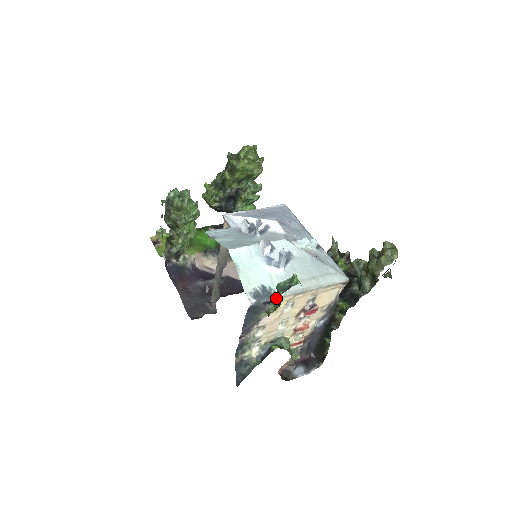
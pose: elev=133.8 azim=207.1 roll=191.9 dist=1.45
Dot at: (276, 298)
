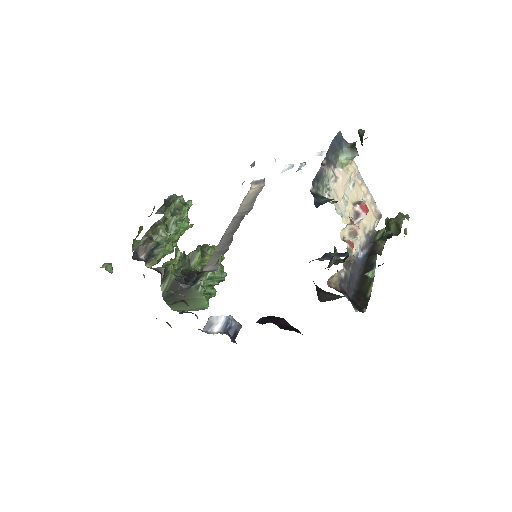
Dot at: occluded
